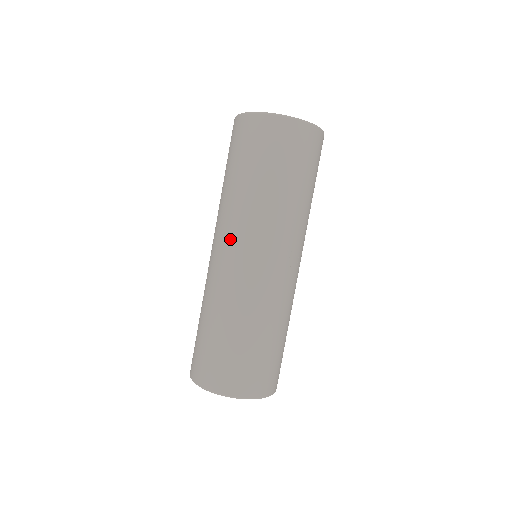
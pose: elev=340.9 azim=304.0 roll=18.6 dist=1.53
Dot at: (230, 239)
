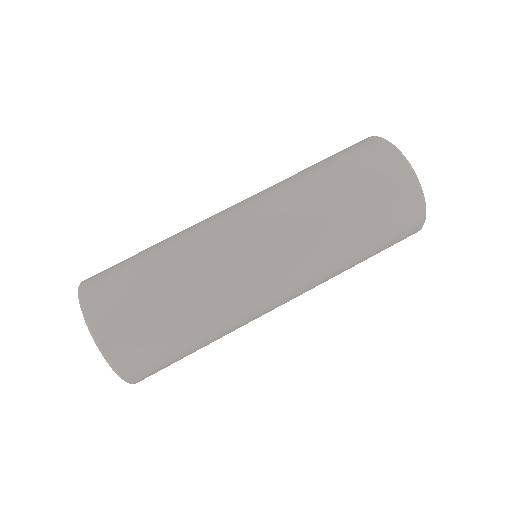
Dot at: (259, 212)
